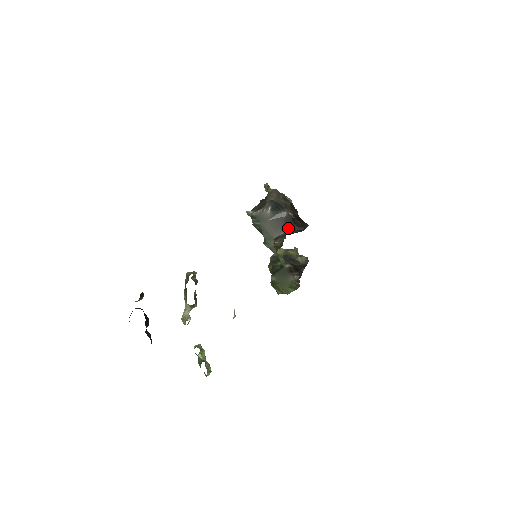
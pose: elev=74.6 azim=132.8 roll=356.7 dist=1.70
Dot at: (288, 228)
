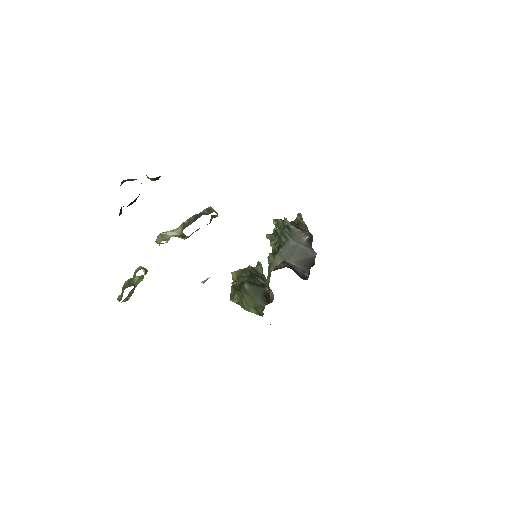
Dot at: (302, 266)
